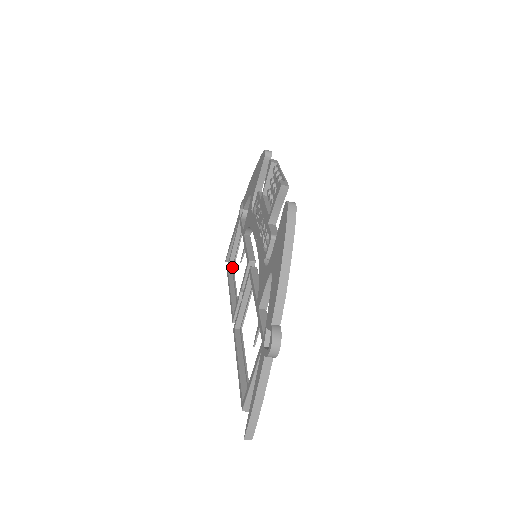
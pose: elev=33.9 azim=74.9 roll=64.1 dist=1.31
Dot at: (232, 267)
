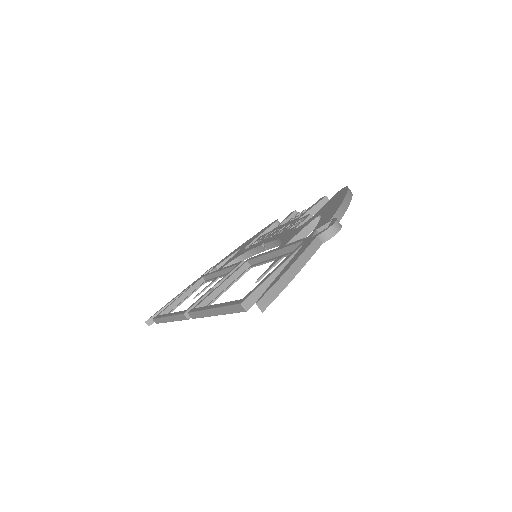
Dot at: occluded
